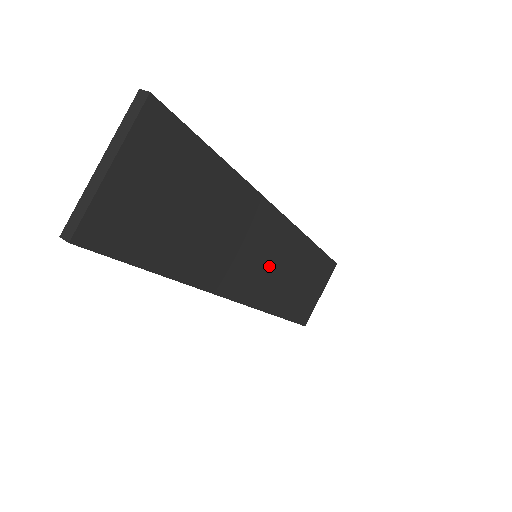
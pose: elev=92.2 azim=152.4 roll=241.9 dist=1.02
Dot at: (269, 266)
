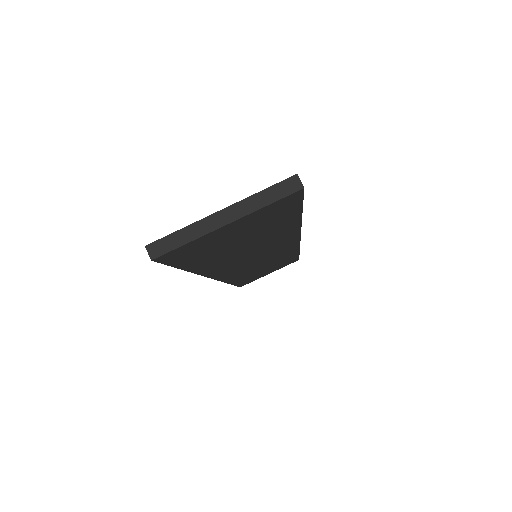
Dot at: (258, 263)
